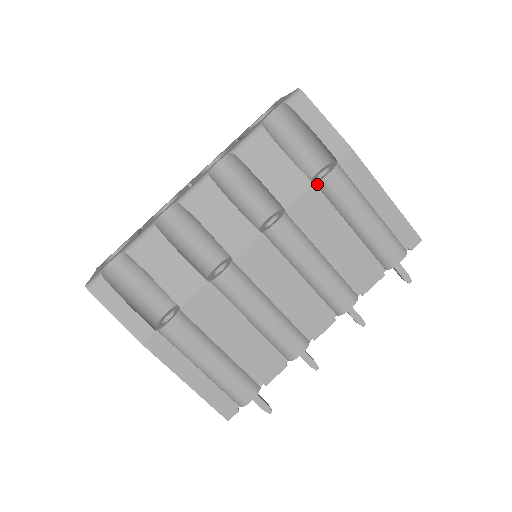
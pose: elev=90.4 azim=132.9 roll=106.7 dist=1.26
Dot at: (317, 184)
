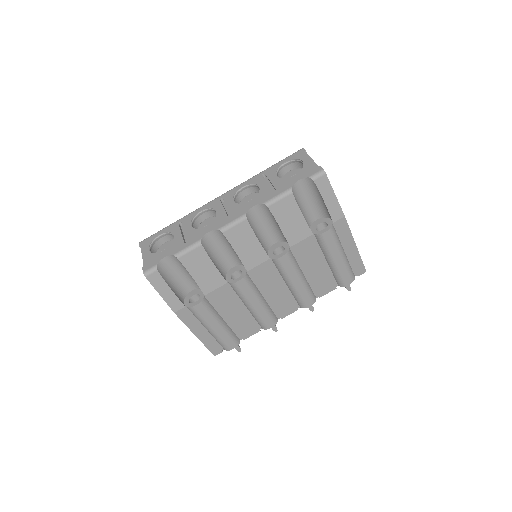
Dot at: (315, 235)
